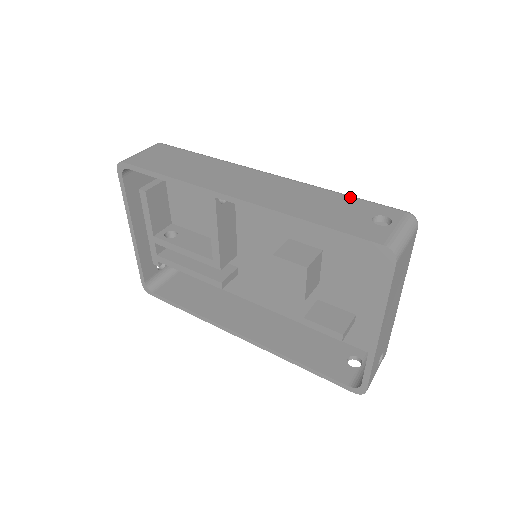
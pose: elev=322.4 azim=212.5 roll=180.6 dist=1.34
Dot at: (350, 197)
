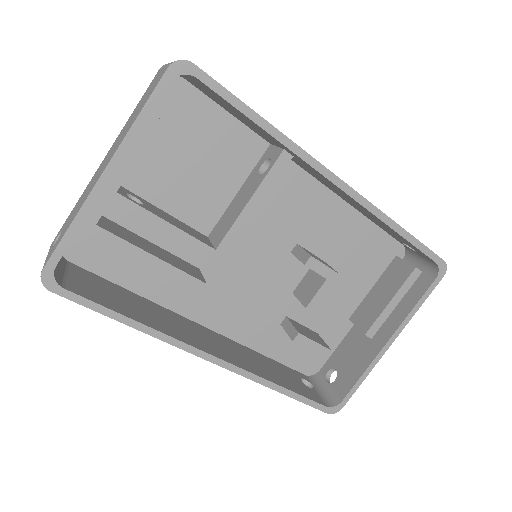
Dot at: occluded
